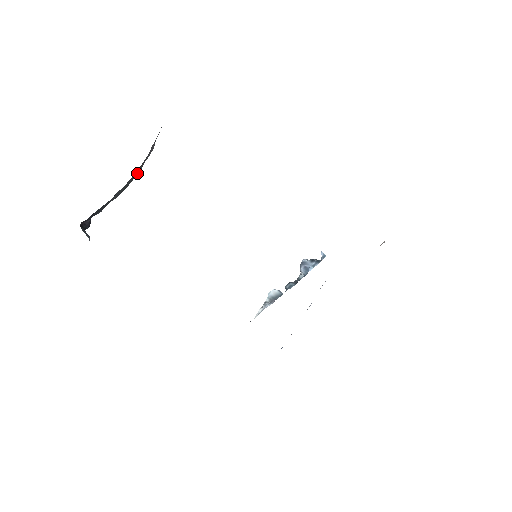
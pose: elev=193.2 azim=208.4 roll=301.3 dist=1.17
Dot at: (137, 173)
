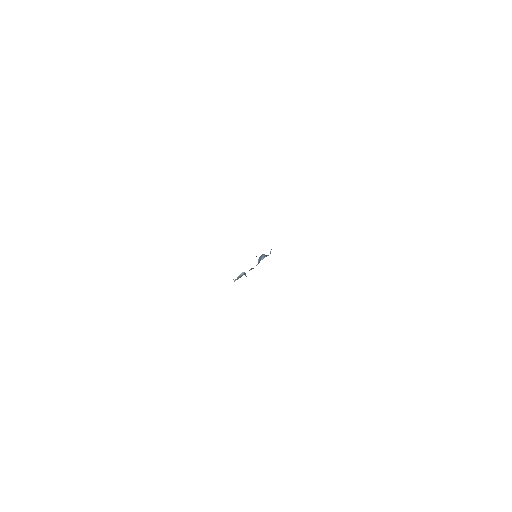
Dot at: occluded
